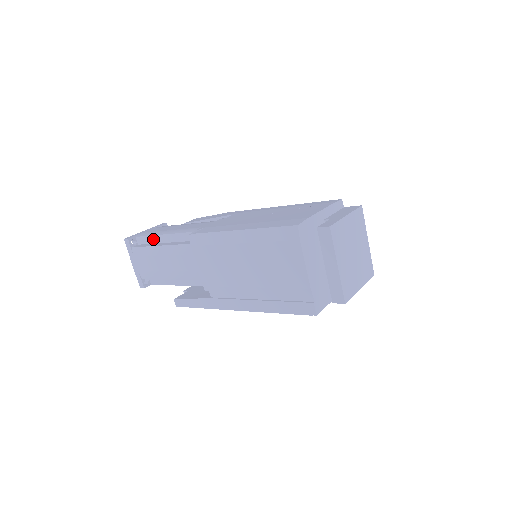
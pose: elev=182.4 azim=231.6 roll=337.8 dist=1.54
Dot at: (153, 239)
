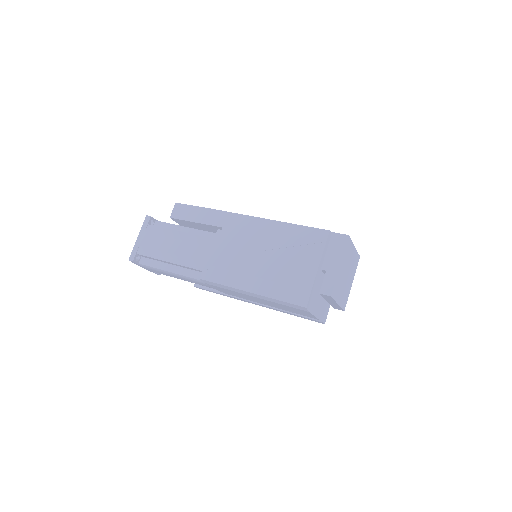
Dot at: (157, 260)
